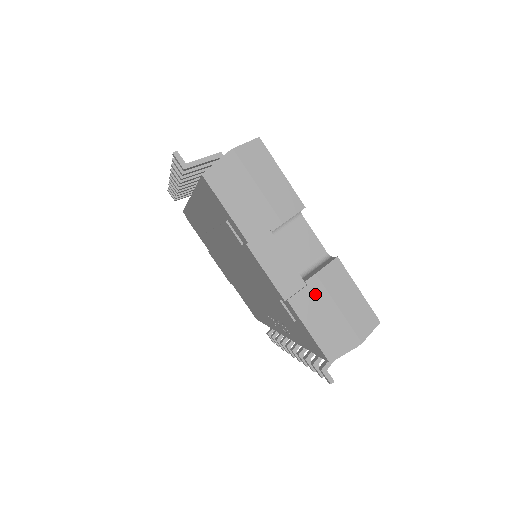
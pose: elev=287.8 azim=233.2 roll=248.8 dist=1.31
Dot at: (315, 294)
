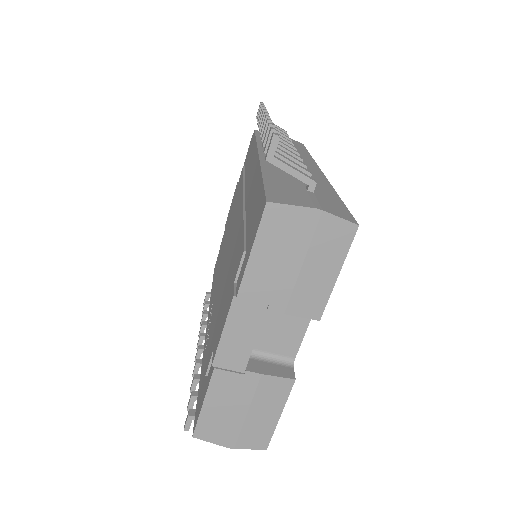
Dot at: (242, 386)
